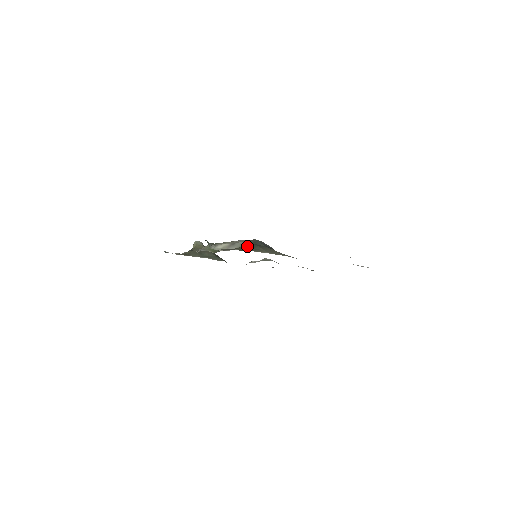
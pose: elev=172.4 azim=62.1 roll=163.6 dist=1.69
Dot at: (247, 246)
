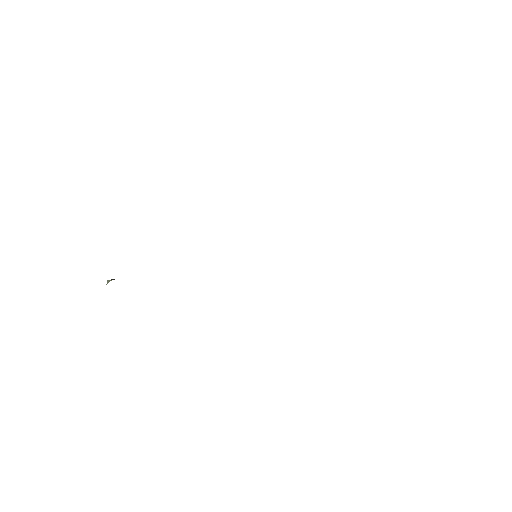
Dot at: occluded
